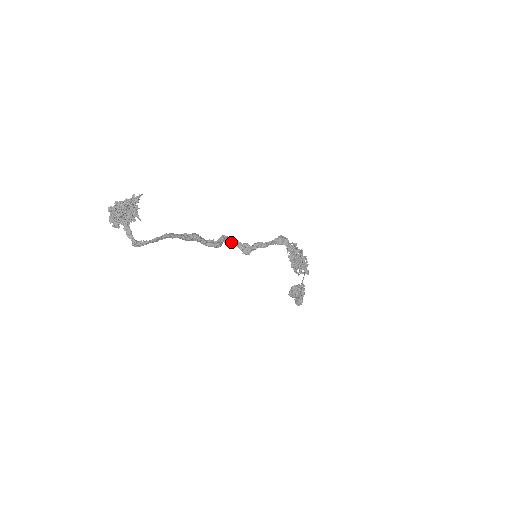
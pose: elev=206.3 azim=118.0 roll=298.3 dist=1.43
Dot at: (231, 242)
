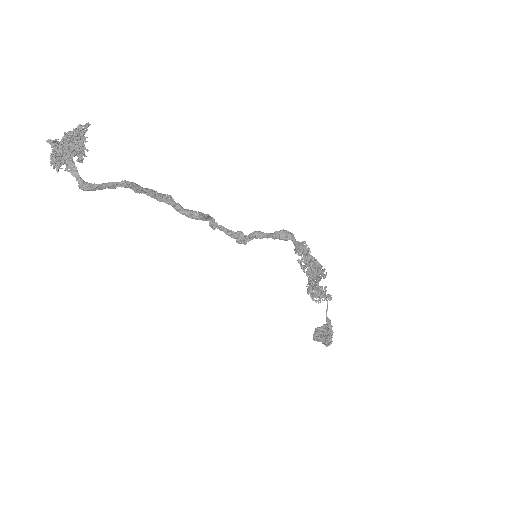
Dot at: (220, 229)
